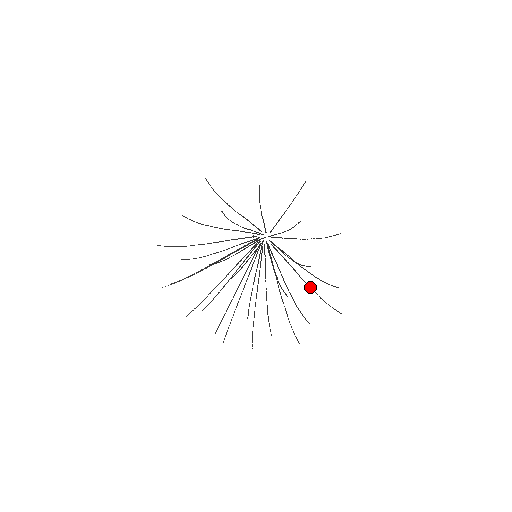
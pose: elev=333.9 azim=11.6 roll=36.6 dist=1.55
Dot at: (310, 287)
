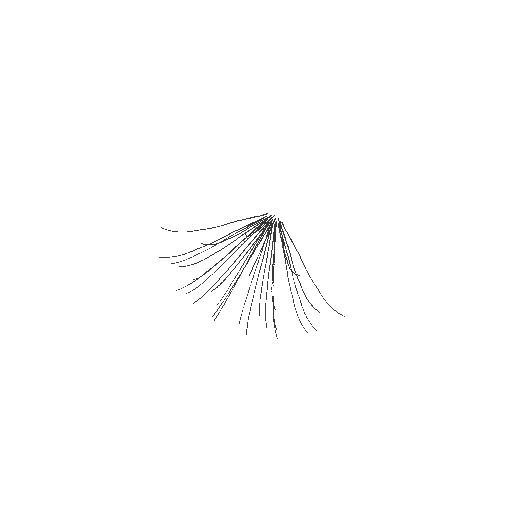
Dot at: (314, 284)
